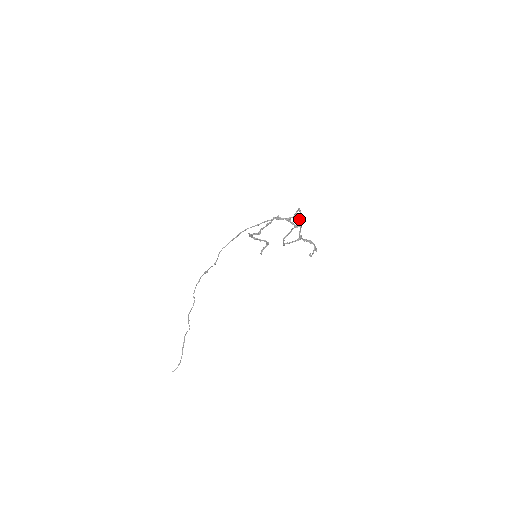
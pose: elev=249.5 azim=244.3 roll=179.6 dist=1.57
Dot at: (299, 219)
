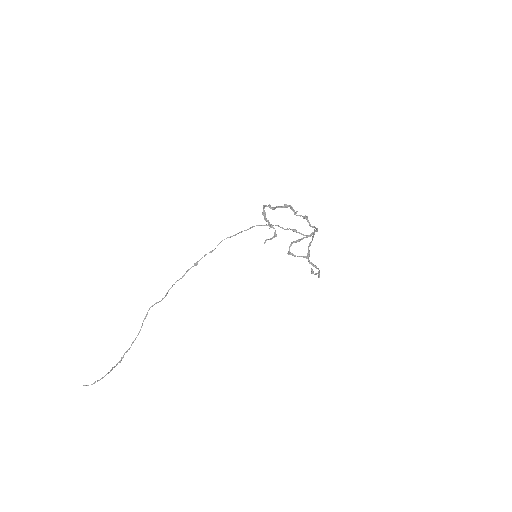
Dot at: occluded
